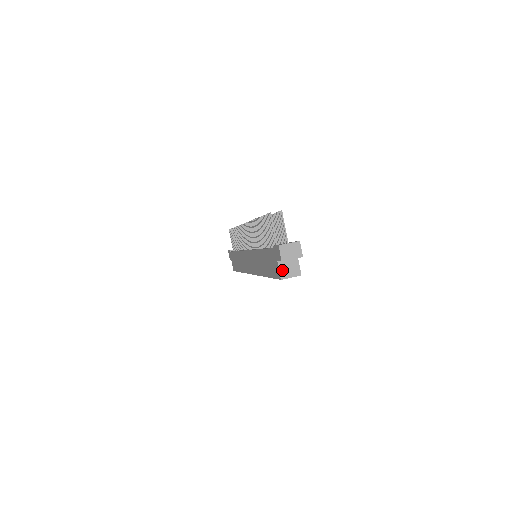
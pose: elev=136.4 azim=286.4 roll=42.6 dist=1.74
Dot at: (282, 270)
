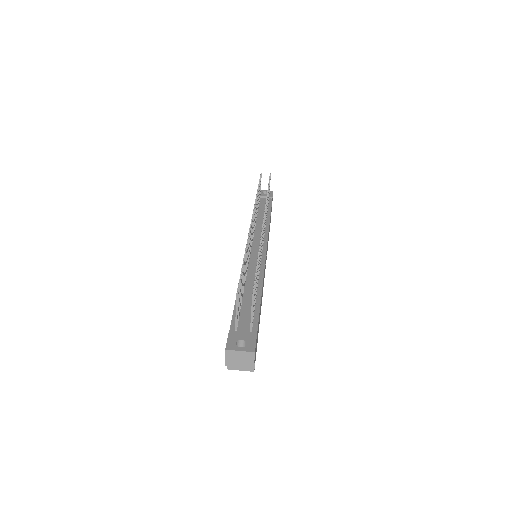
Dot at: occluded
